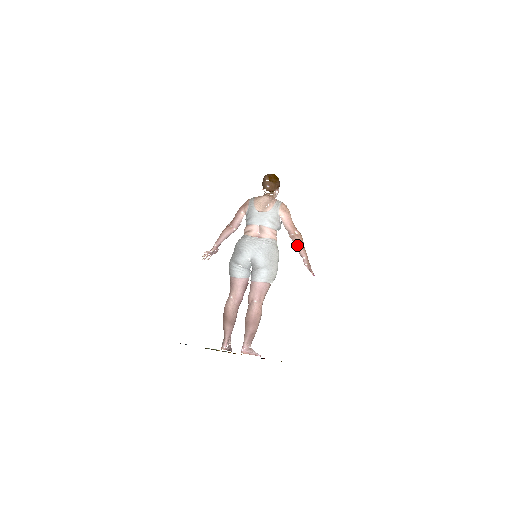
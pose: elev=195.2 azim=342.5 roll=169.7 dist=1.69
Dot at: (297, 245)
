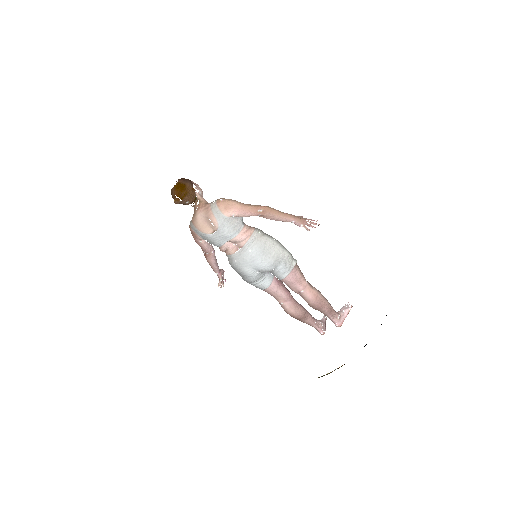
Dot at: occluded
